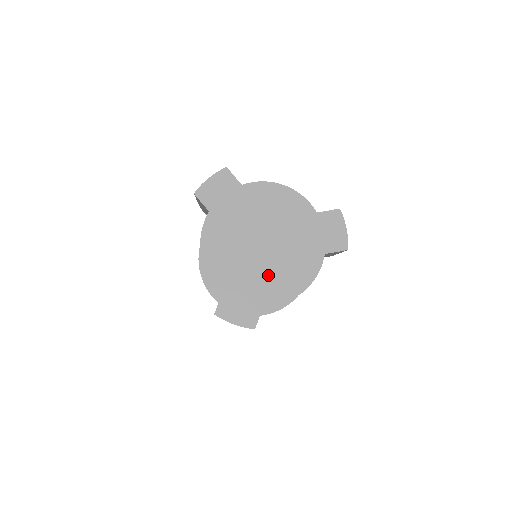
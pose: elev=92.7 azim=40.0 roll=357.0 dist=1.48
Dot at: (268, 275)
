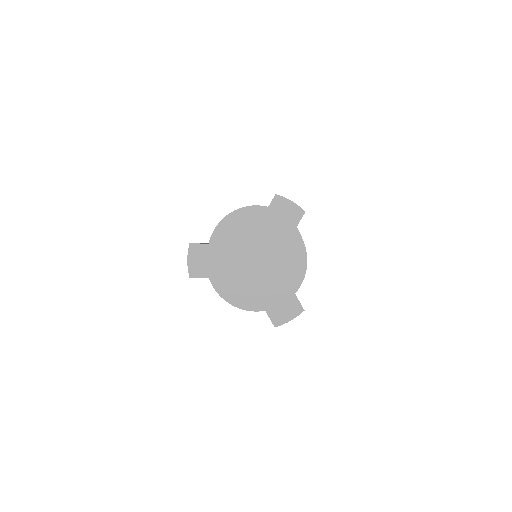
Dot at: (279, 275)
